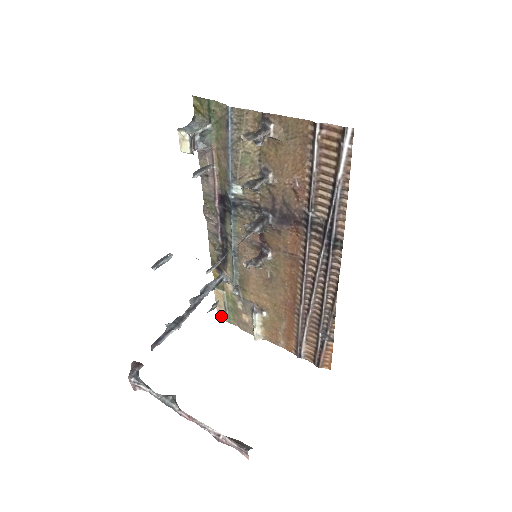
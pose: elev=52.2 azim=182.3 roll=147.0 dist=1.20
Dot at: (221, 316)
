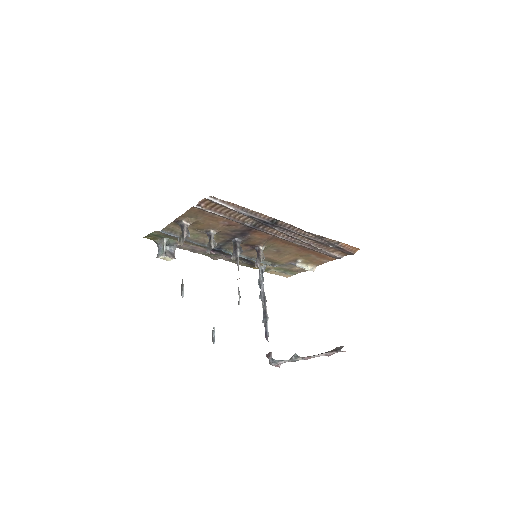
Dot at: (287, 276)
